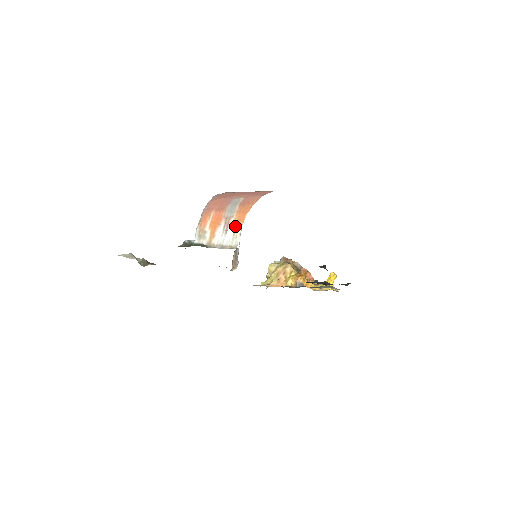
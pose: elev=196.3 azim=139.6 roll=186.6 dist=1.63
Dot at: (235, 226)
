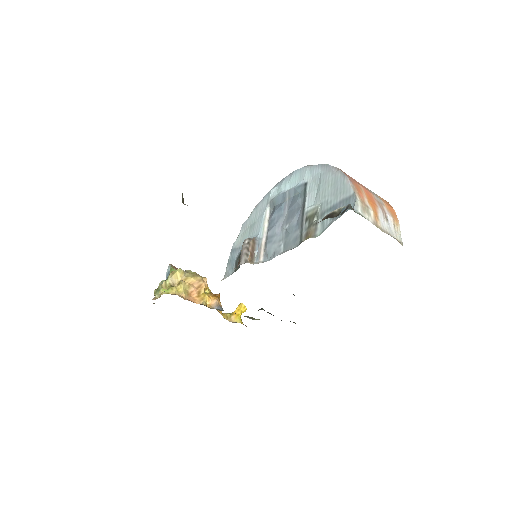
Dot at: (393, 217)
